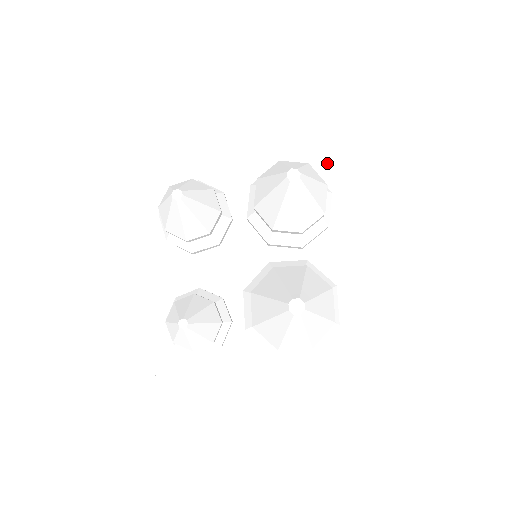
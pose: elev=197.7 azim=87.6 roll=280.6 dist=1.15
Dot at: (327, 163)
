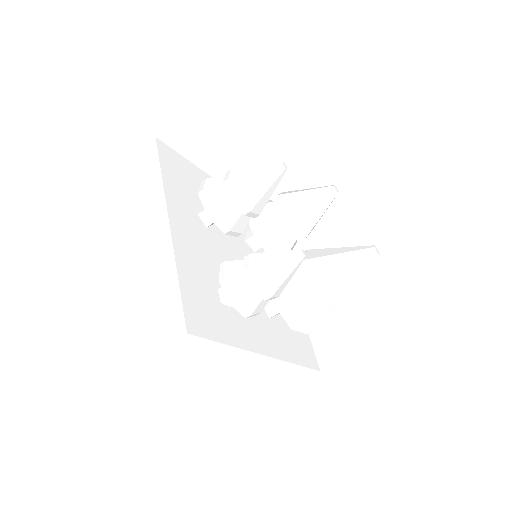
Dot at: occluded
